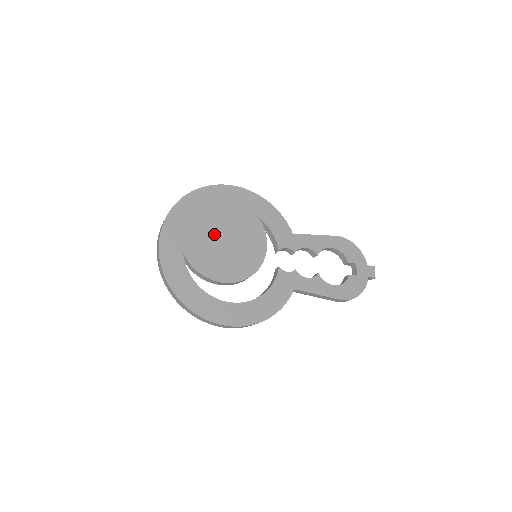
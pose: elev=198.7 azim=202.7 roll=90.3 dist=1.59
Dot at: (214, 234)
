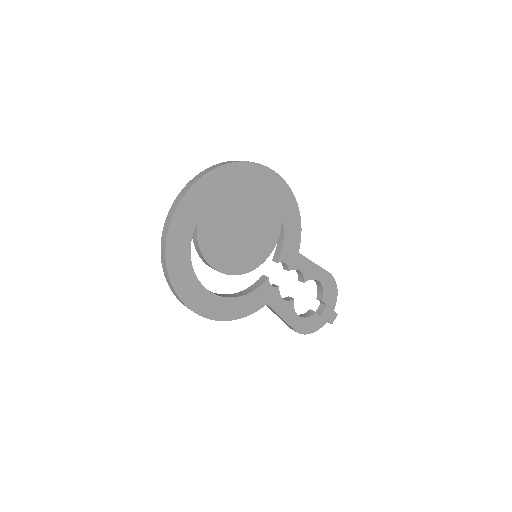
Dot at: (235, 217)
